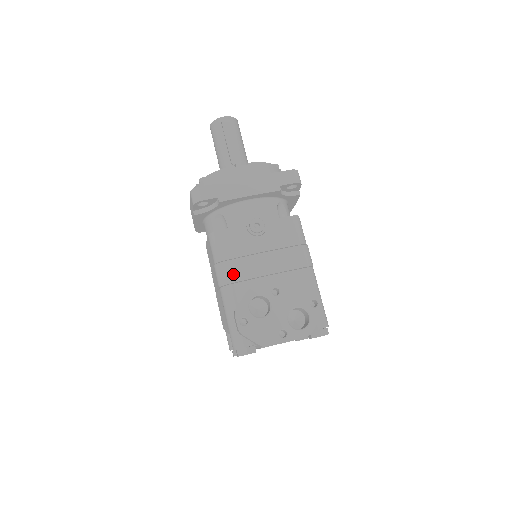
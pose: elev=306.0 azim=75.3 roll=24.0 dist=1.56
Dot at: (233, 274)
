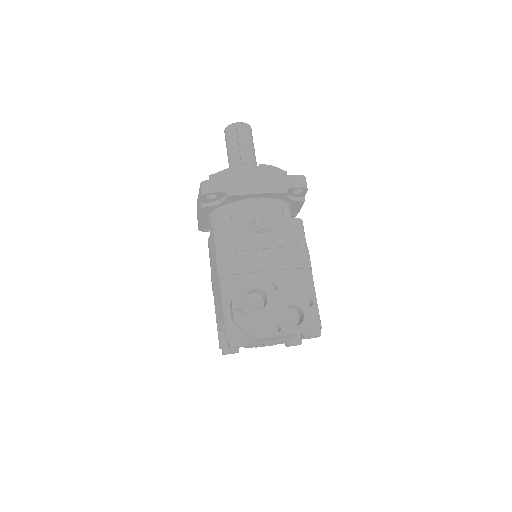
Dot at: (234, 266)
